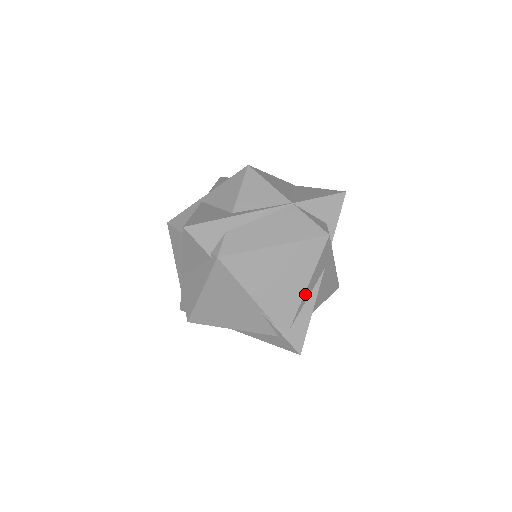
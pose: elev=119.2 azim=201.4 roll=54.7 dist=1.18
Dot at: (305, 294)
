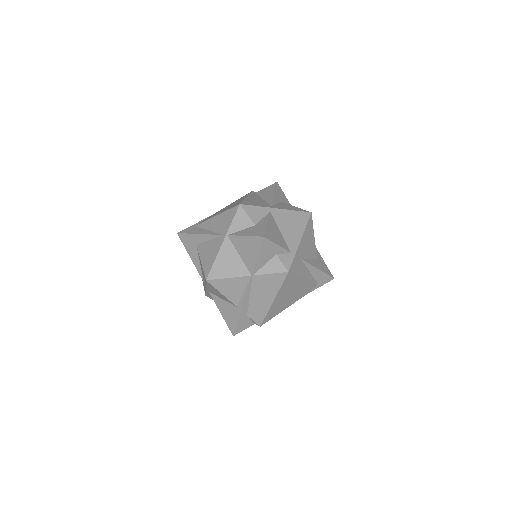
Dot at: (308, 278)
